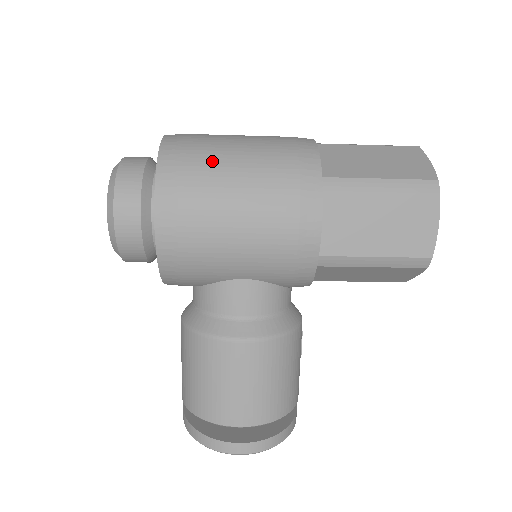
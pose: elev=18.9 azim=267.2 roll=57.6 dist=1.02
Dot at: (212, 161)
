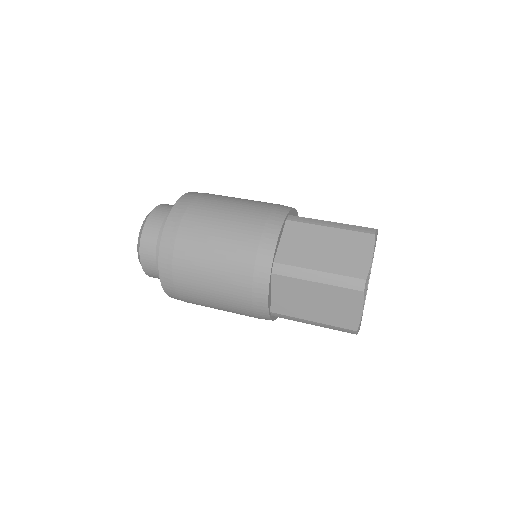
Dot at: (195, 296)
